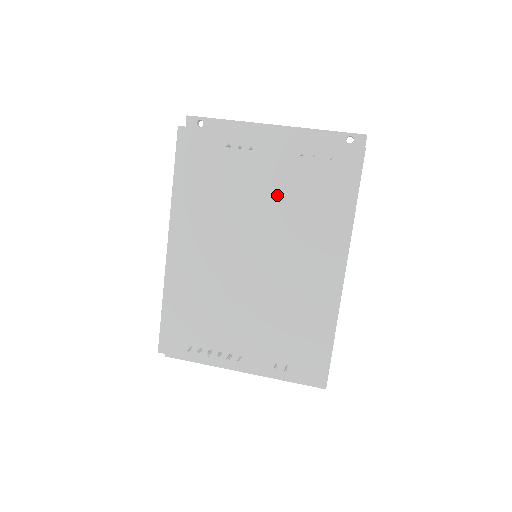
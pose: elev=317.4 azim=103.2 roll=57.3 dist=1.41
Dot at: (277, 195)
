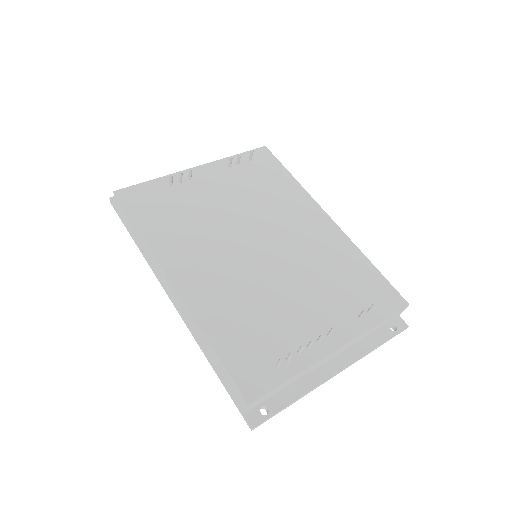
Dot at: (236, 196)
